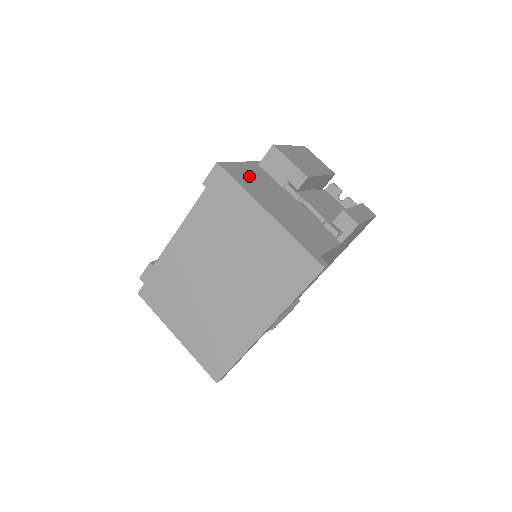
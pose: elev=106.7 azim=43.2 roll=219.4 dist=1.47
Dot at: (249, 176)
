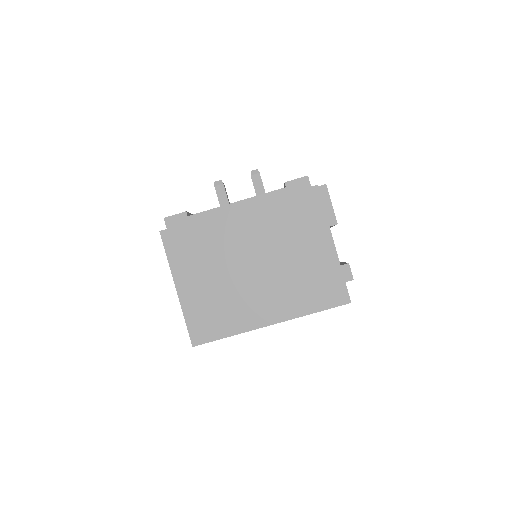
Dot at: occluded
